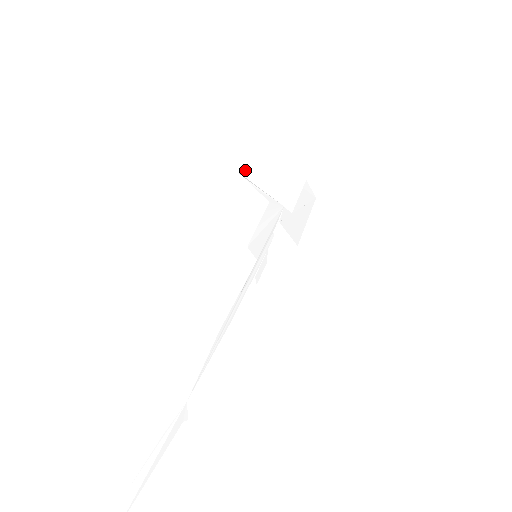
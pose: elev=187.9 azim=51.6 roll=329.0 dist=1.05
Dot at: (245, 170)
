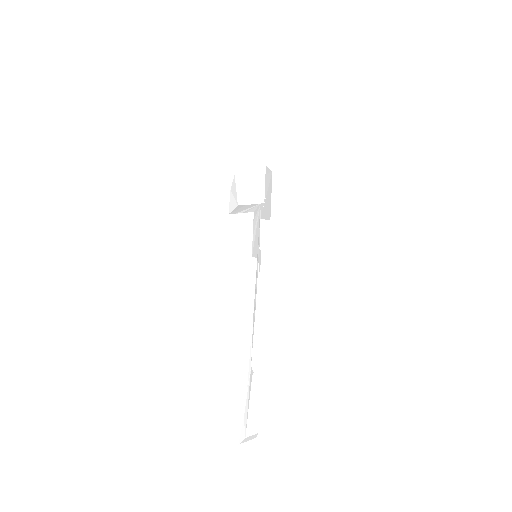
Dot at: (239, 206)
